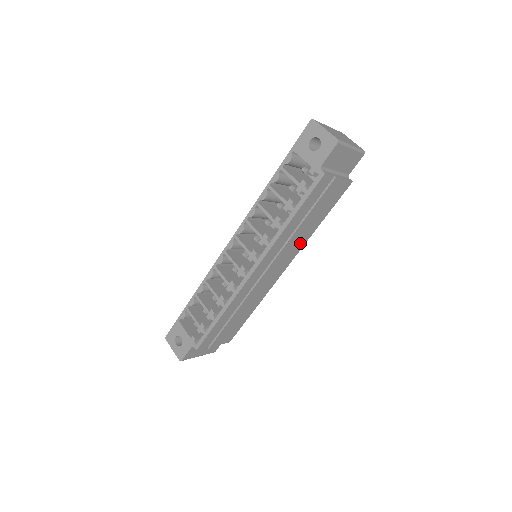
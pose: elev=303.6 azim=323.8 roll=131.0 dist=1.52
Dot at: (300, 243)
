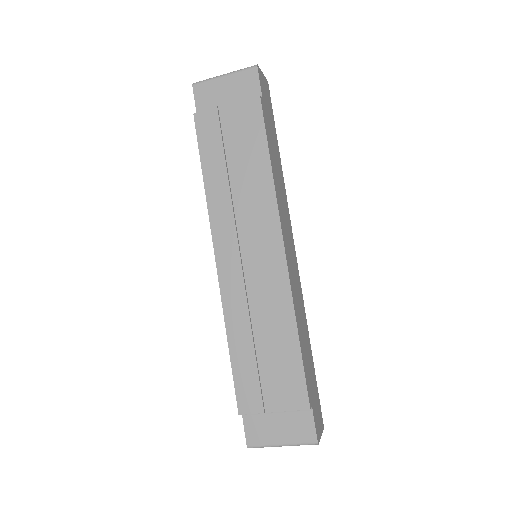
Dot at: (264, 201)
